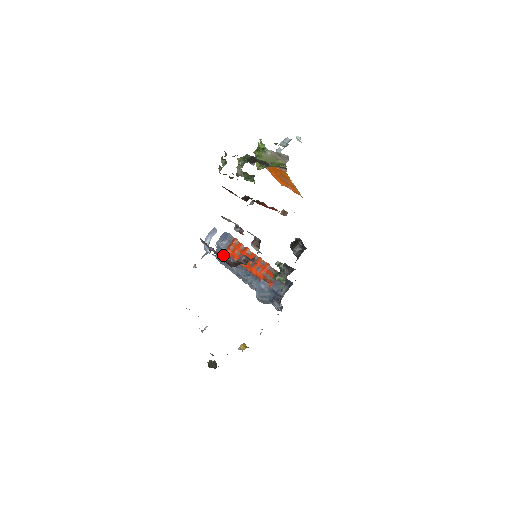
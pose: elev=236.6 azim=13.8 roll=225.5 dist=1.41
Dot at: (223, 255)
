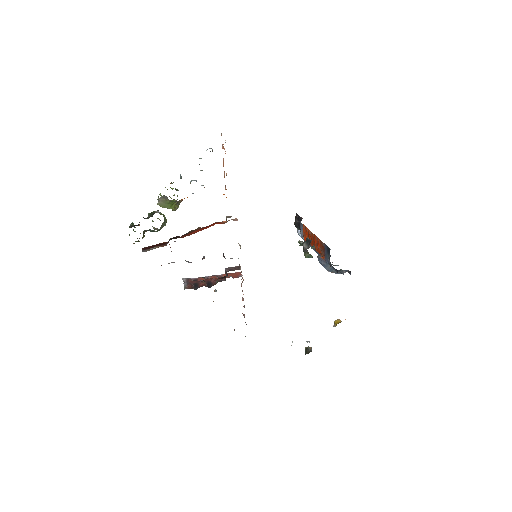
Dot at: occluded
